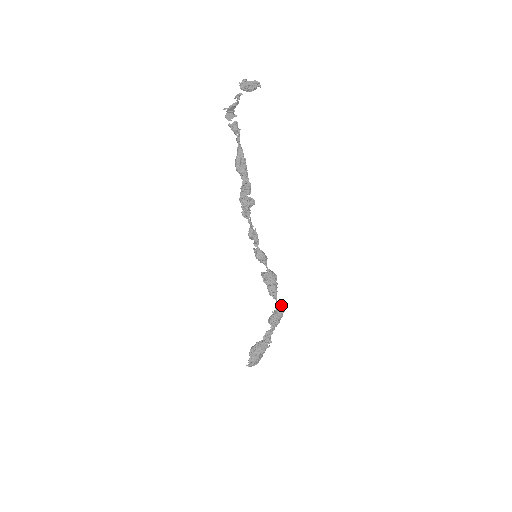
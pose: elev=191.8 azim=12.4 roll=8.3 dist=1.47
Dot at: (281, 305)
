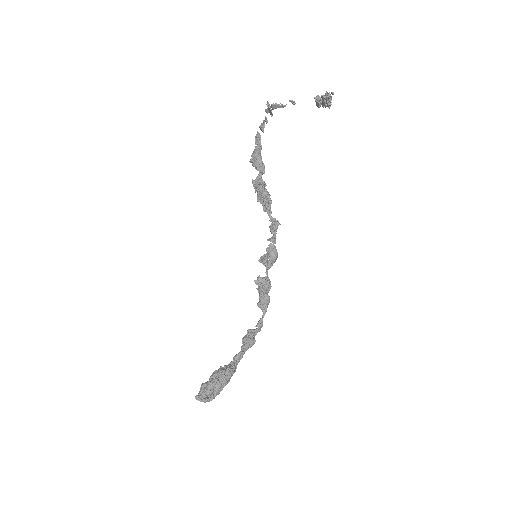
Dot at: (261, 323)
